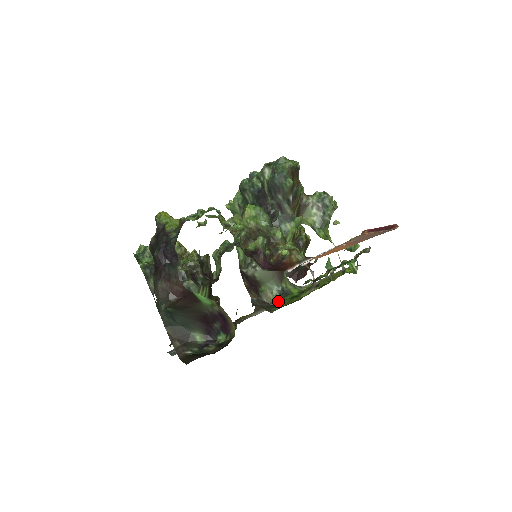
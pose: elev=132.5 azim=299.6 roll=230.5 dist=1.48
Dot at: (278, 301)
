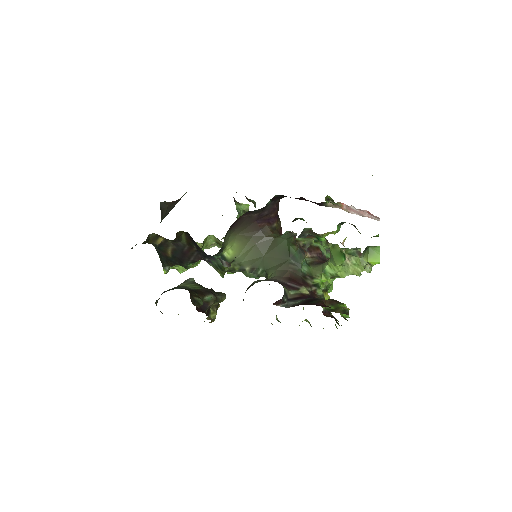
Dot at: occluded
